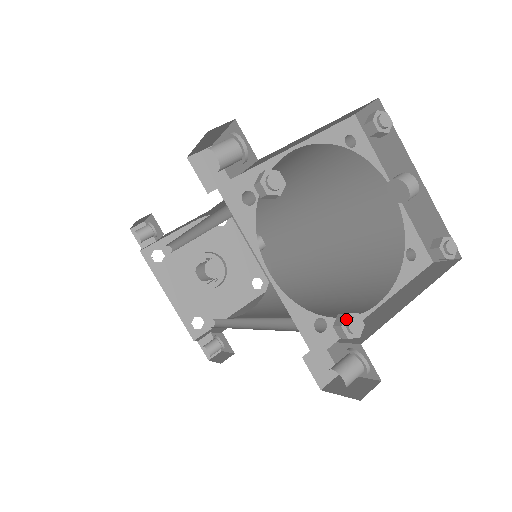
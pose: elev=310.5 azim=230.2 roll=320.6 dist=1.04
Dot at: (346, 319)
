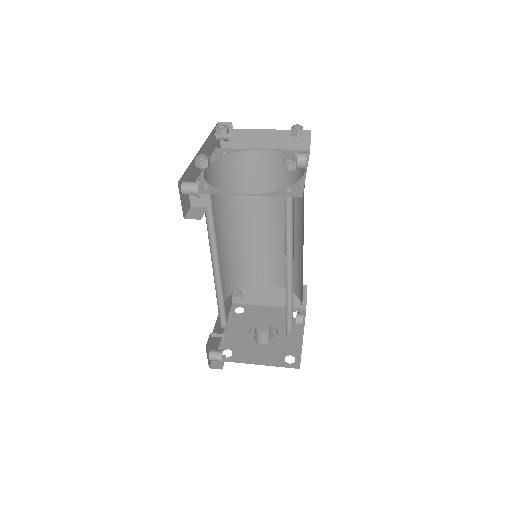
Dot at: (202, 156)
